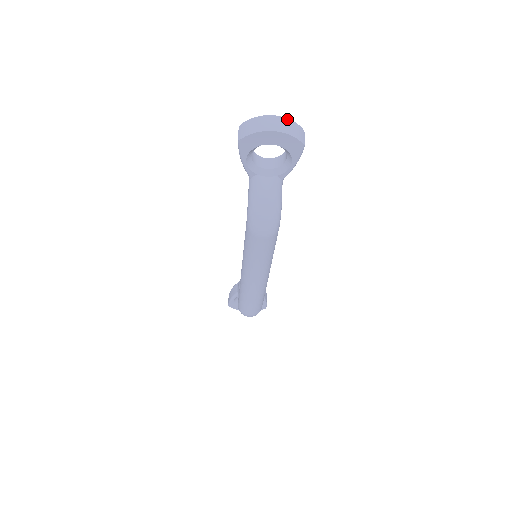
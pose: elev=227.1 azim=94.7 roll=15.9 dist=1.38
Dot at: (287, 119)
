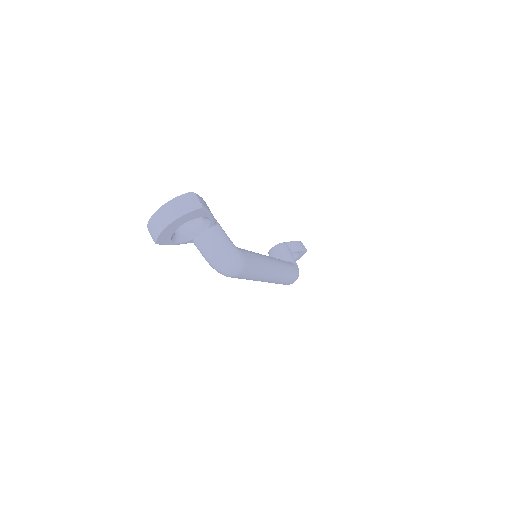
Dot at: (172, 200)
